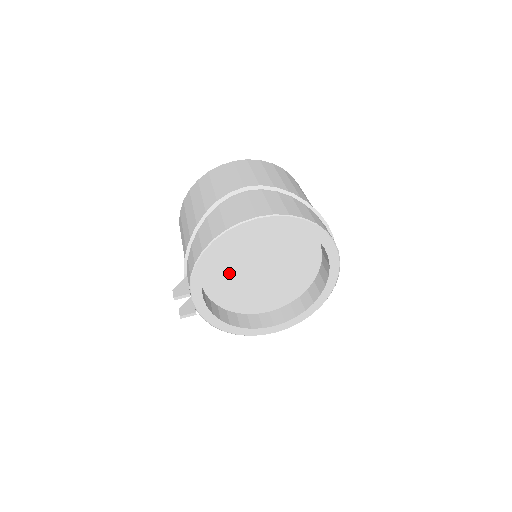
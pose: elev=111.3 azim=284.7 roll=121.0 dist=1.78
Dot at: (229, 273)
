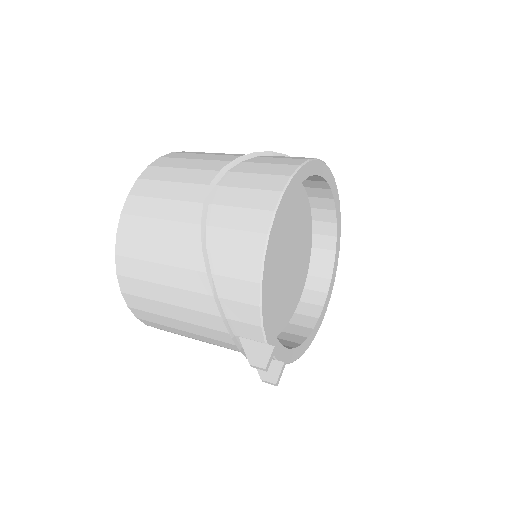
Dot at: occluded
